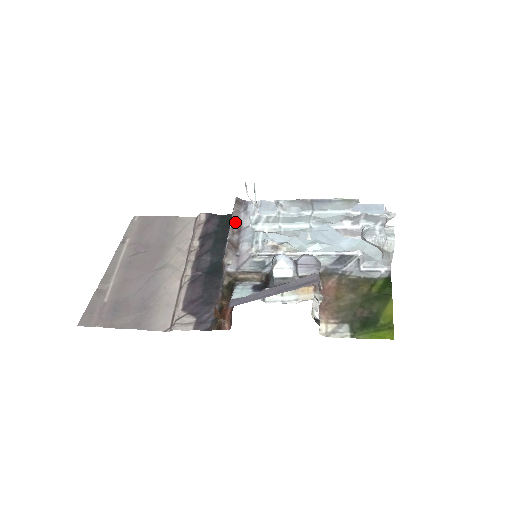
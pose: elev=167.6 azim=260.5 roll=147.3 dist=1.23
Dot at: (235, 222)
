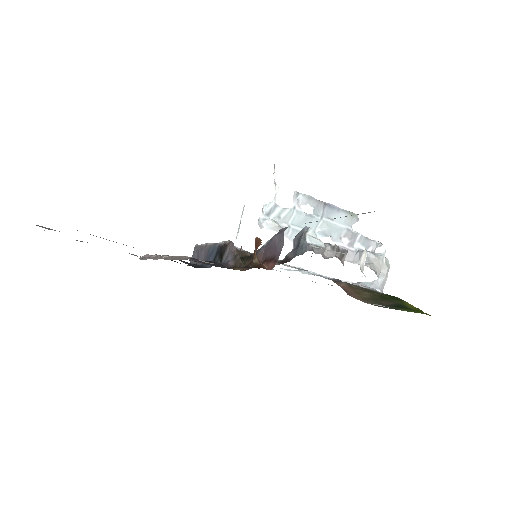
Dot at: occluded
